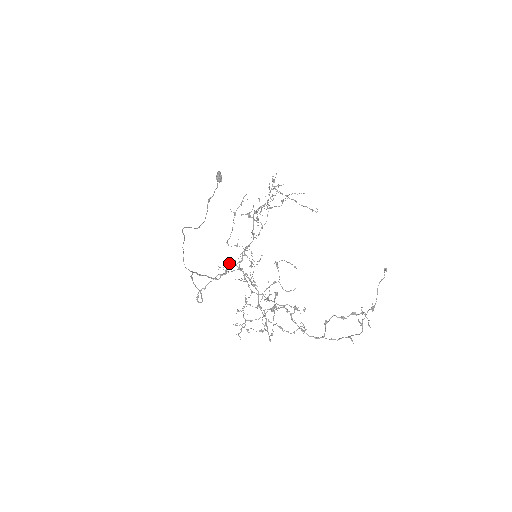
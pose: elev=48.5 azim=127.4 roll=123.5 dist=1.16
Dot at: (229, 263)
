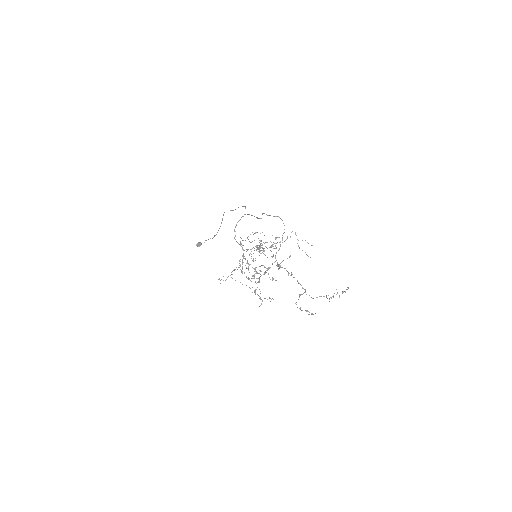
Dot at: occluded
